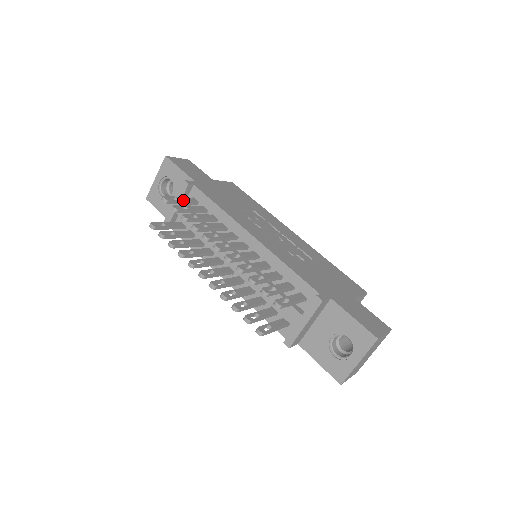
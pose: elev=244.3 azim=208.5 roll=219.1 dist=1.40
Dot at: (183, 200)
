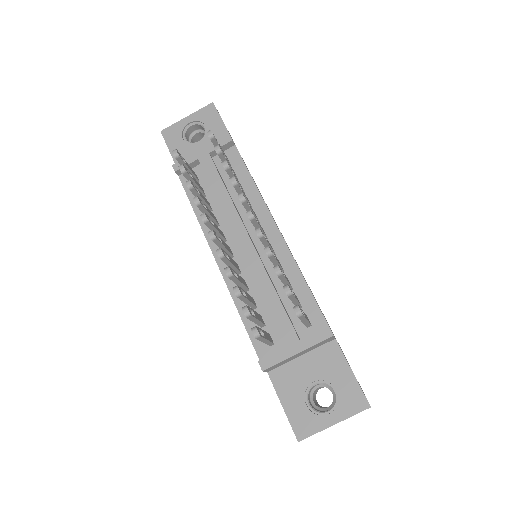
Dot at: occluded
